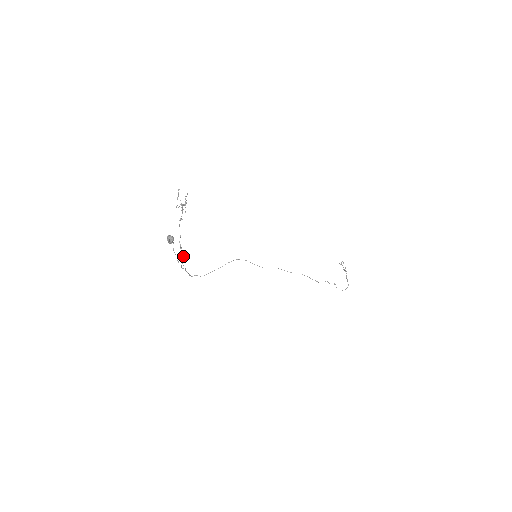
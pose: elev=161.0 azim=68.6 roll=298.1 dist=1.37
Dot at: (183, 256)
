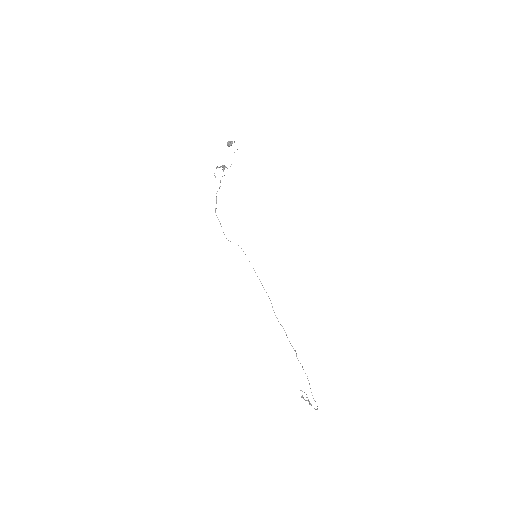
Dot at: occluded
